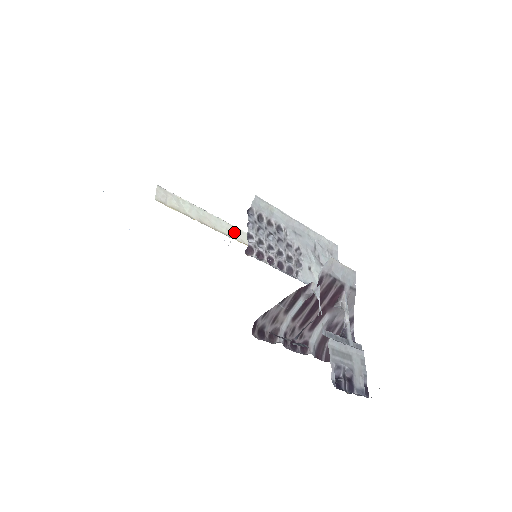
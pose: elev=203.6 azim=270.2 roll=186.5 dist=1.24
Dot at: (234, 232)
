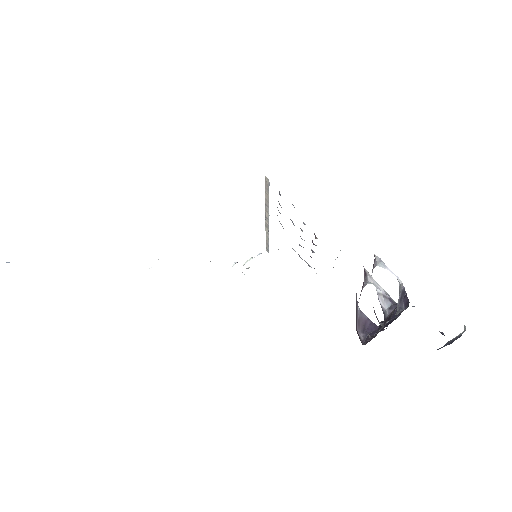
Dot at: occluded
